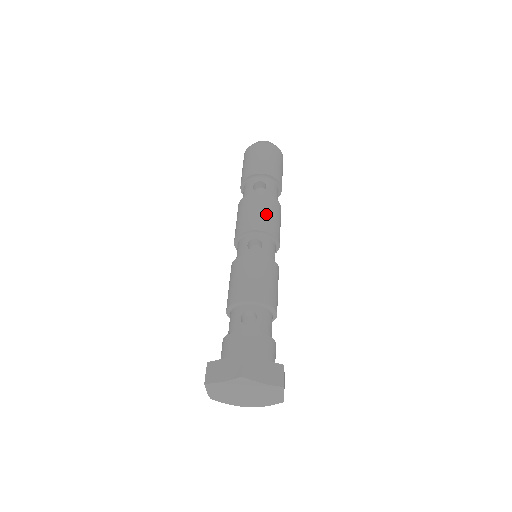
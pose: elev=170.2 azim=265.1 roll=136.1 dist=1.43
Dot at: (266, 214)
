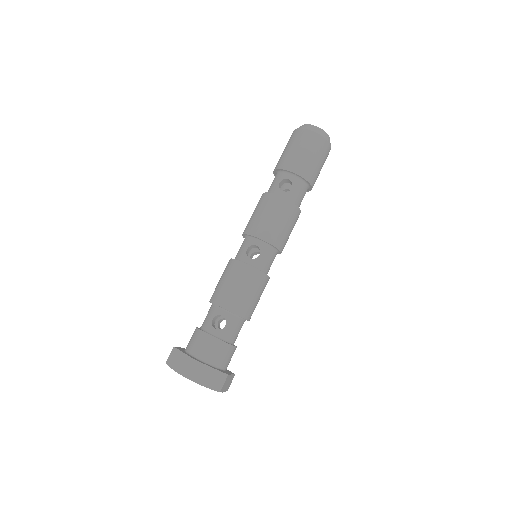
Dot at: (276, 223)
